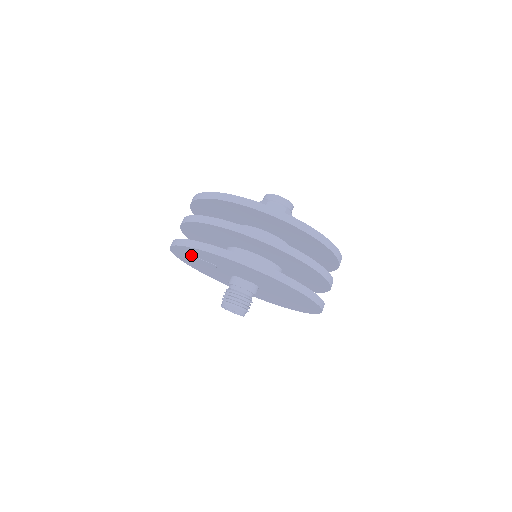
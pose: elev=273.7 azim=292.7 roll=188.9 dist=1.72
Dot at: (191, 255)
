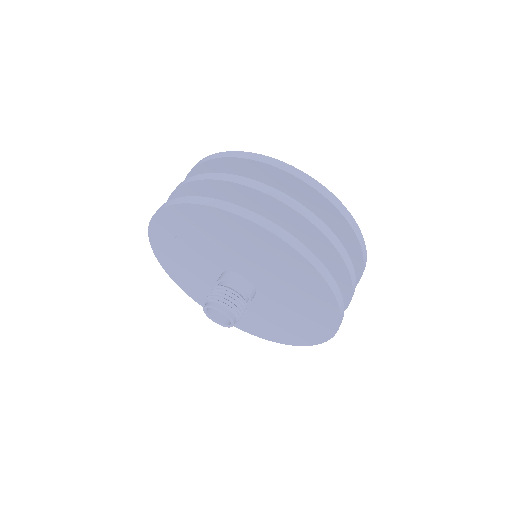
Dot at: (192, 225)
